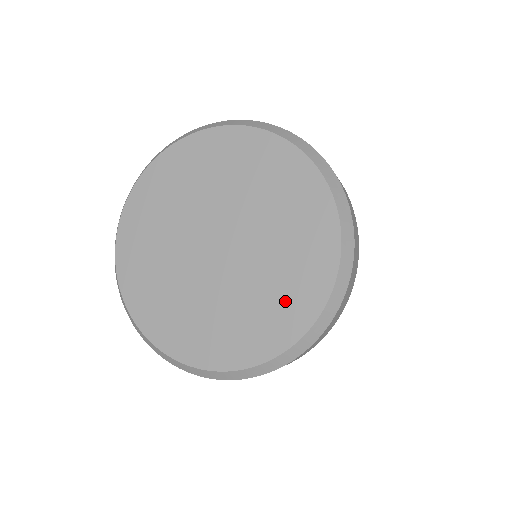
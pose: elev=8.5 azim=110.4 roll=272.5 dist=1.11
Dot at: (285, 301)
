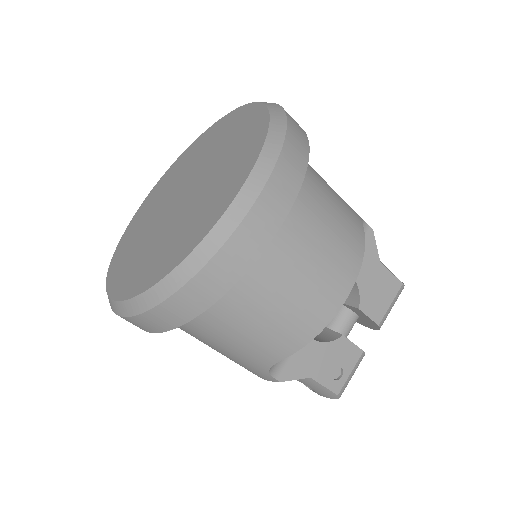
Dot at: (170, 250)
